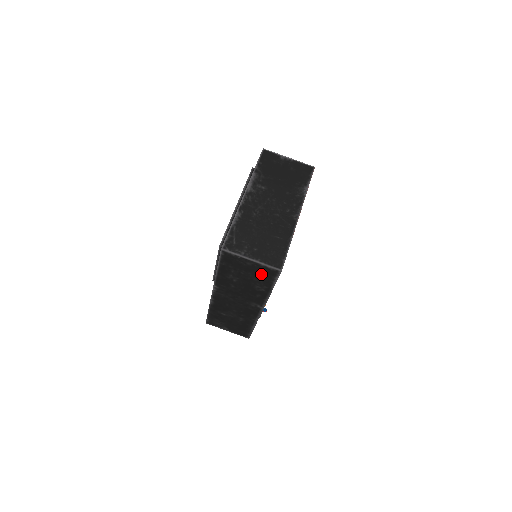
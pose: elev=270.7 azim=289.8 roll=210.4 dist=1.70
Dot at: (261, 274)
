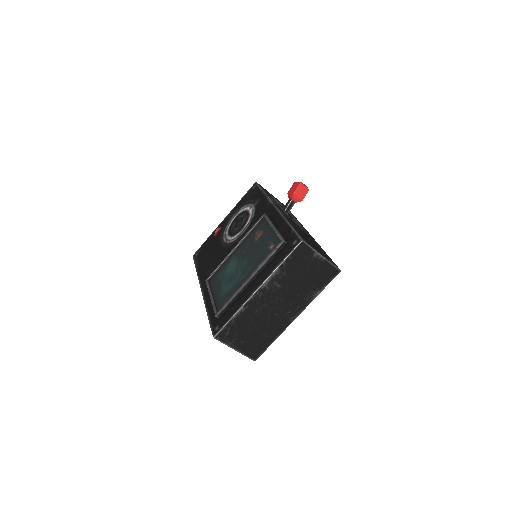
Dot at: occluded
